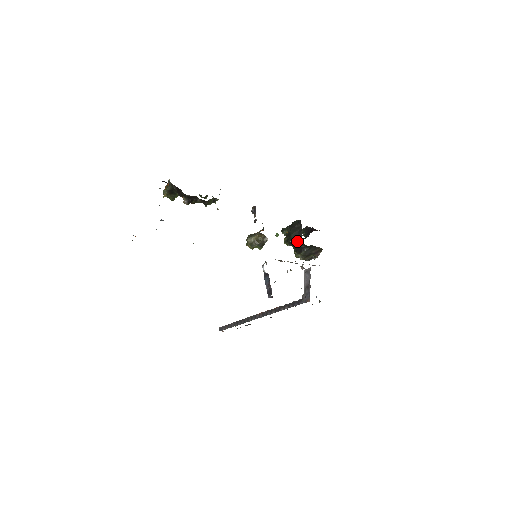
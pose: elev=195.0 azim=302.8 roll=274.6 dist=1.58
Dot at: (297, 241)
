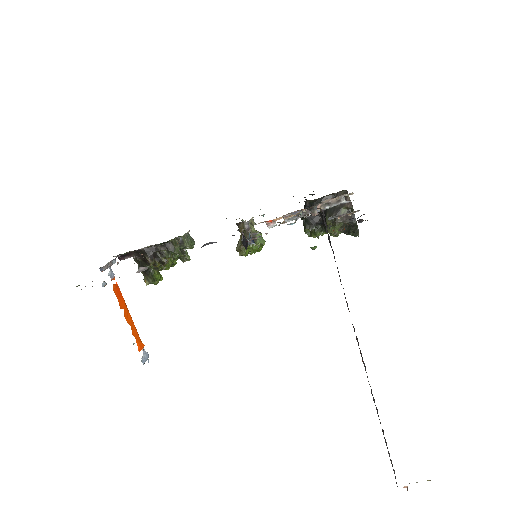
Dot at: occluded
